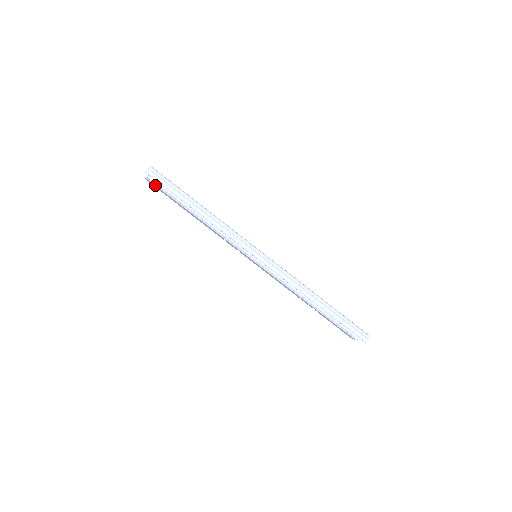
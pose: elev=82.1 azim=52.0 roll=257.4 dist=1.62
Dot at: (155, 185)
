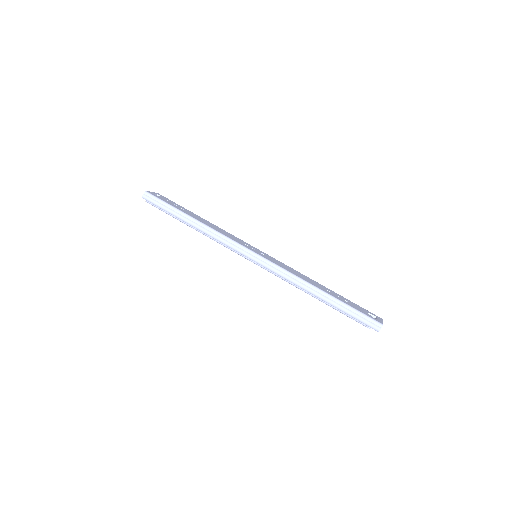
Dot at: occluded
